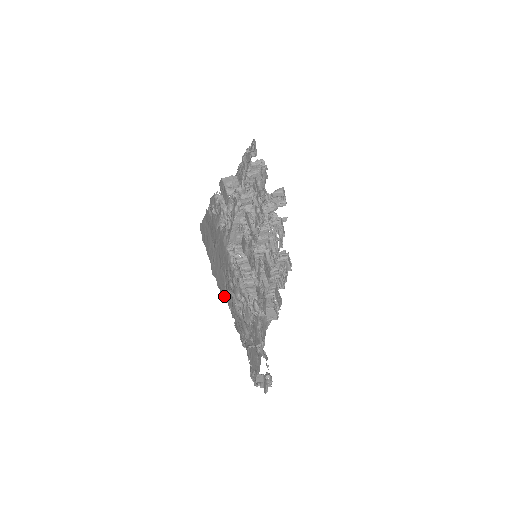
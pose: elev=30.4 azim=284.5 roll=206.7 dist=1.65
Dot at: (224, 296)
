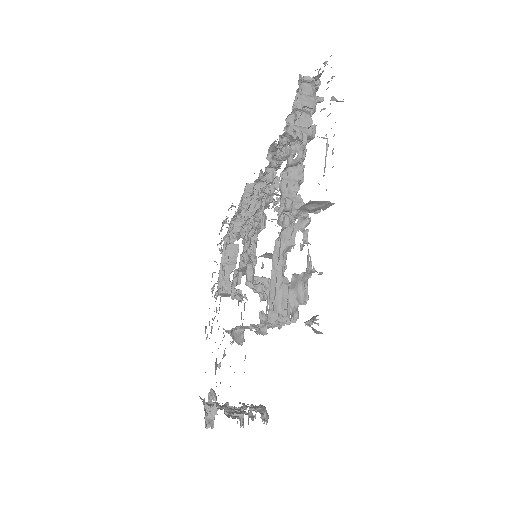
Dot at: (248, 410)
